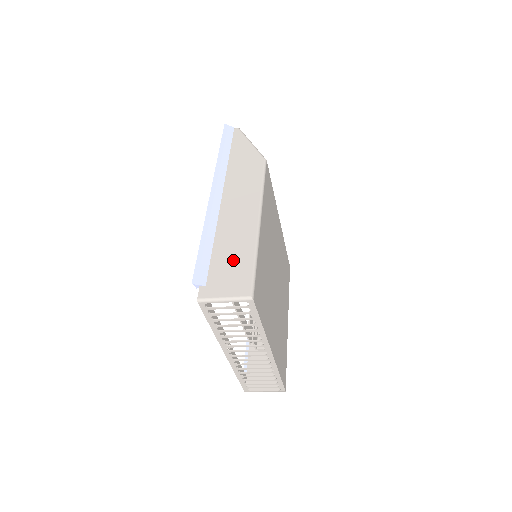
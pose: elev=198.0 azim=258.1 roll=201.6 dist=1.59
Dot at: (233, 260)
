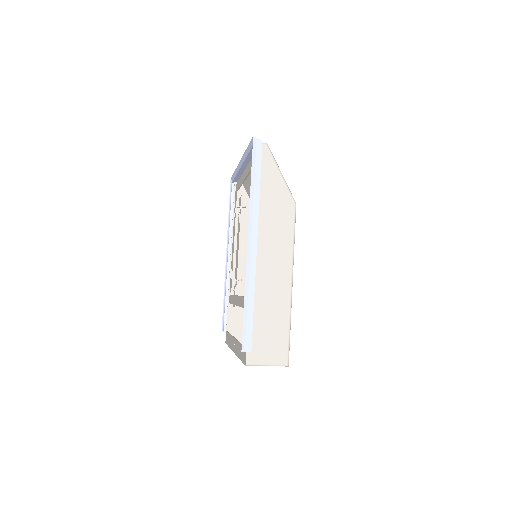
Dot at: (272, 328)
